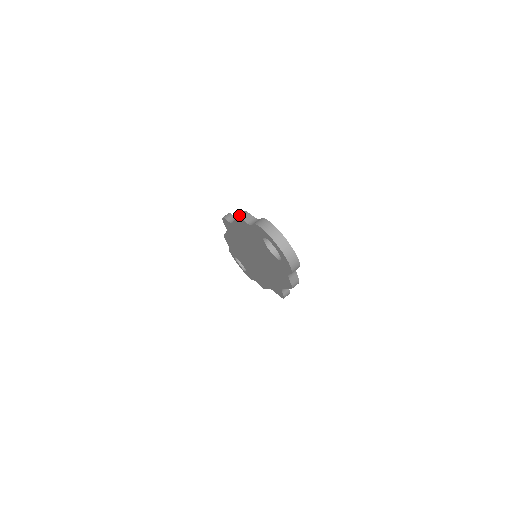
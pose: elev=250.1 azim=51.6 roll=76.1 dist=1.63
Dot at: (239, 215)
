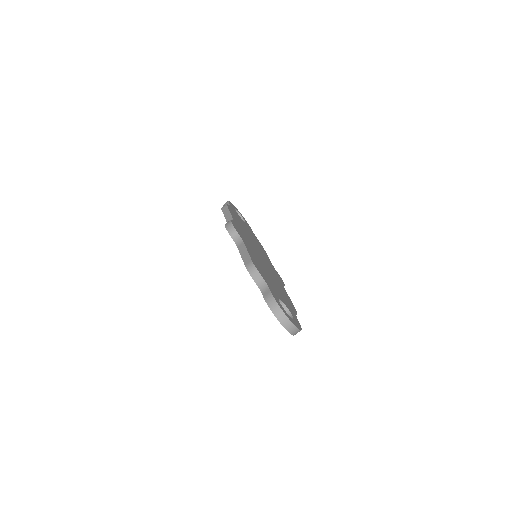
Dot at: (248, 268)
